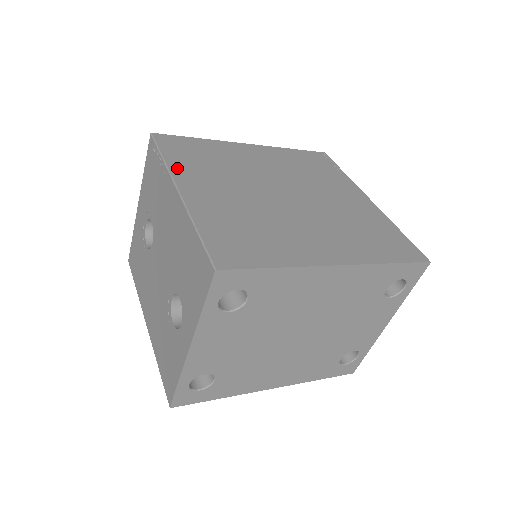
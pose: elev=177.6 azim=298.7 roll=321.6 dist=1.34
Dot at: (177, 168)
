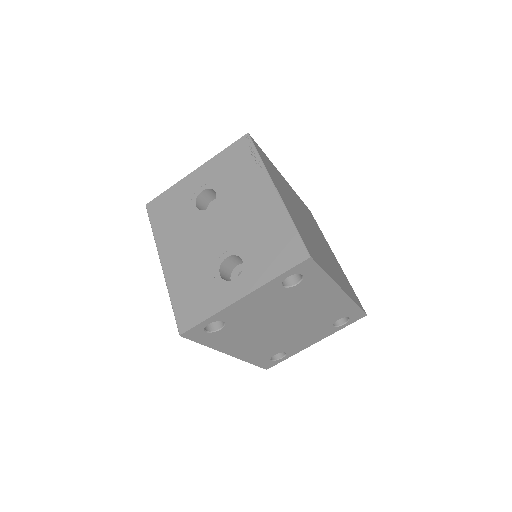
Dot at: (269, 172)
